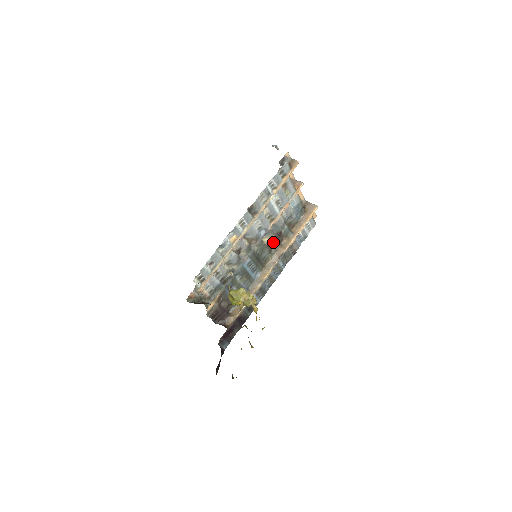
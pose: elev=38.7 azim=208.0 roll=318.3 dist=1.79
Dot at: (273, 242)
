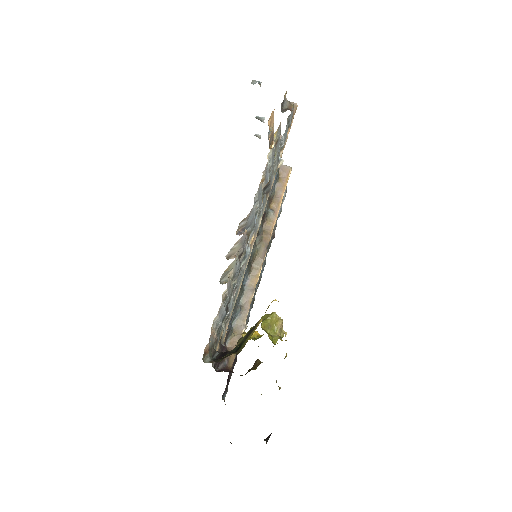
Dot at: occluded
